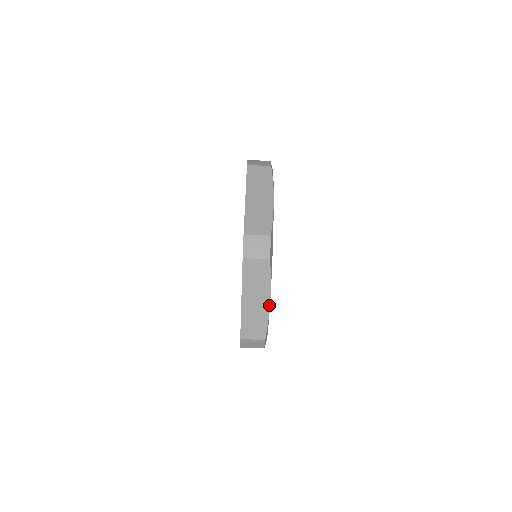
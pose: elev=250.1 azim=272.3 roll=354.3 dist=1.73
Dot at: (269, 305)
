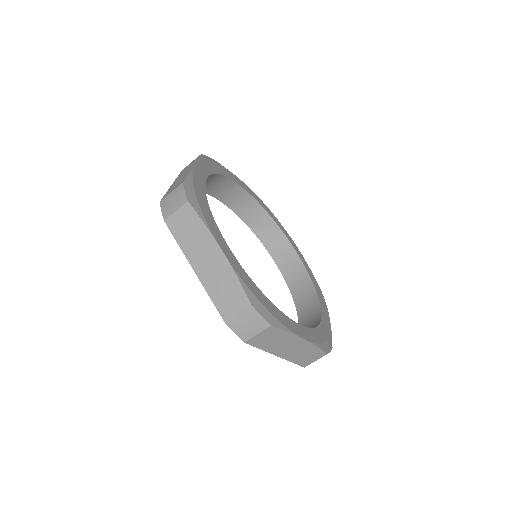
Dot at: (306, 341)
